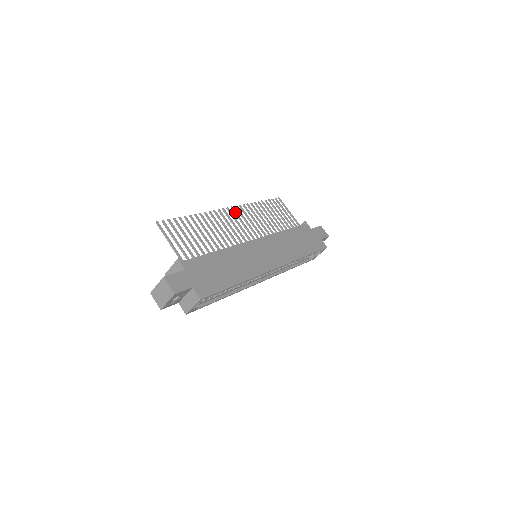
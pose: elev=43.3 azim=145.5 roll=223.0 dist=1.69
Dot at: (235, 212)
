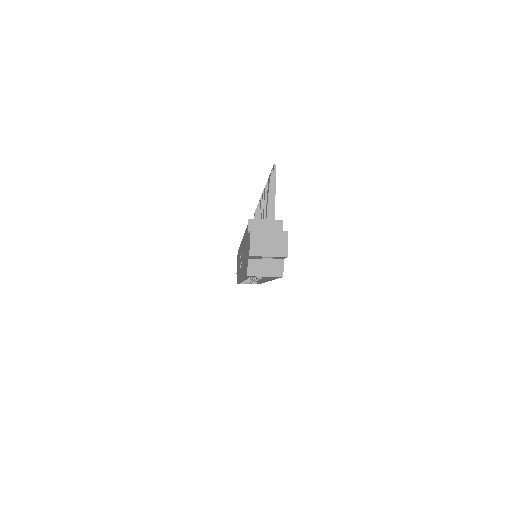
Dot at: occluded
